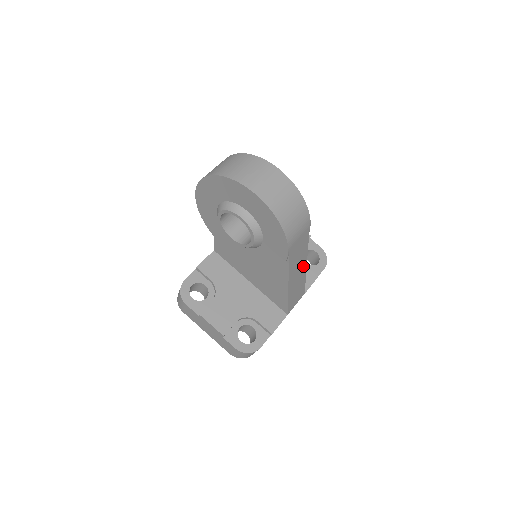
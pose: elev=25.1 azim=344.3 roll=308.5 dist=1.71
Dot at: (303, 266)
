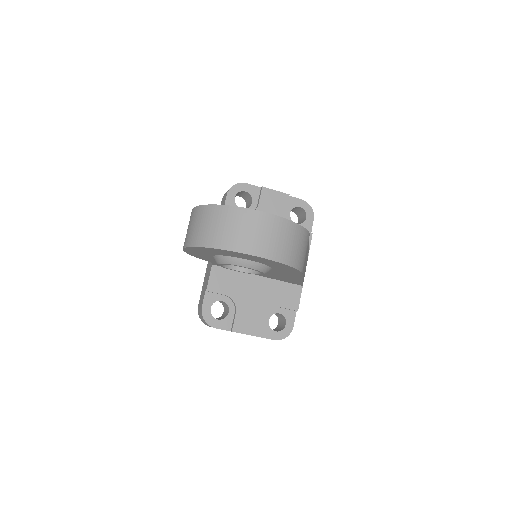
Dot at: (307, 254)
